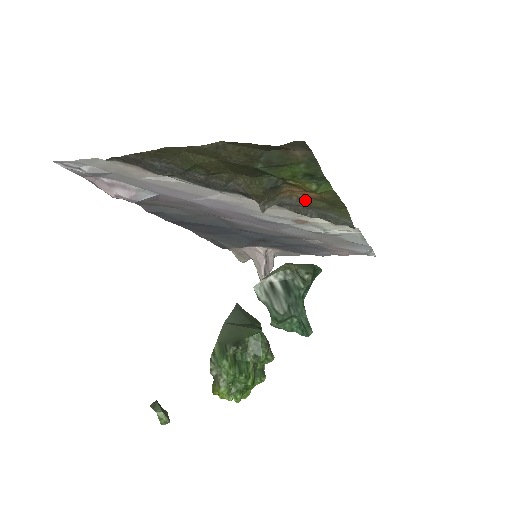
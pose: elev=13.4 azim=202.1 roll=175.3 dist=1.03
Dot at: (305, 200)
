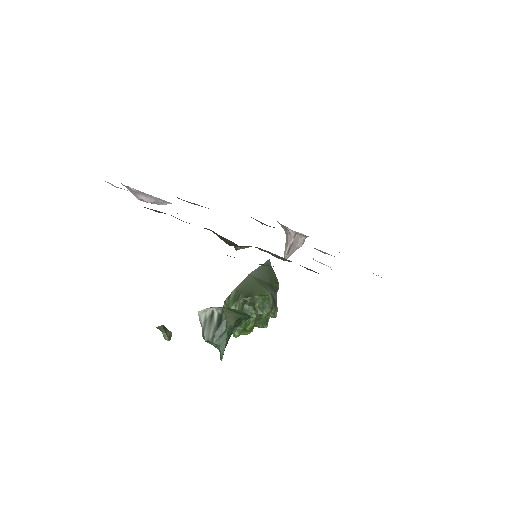
Dot at: occluded
